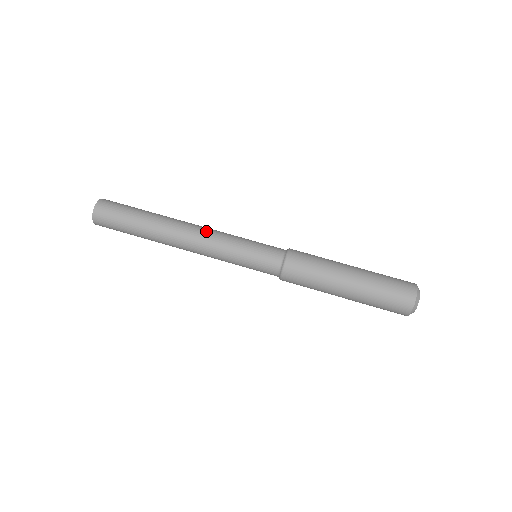
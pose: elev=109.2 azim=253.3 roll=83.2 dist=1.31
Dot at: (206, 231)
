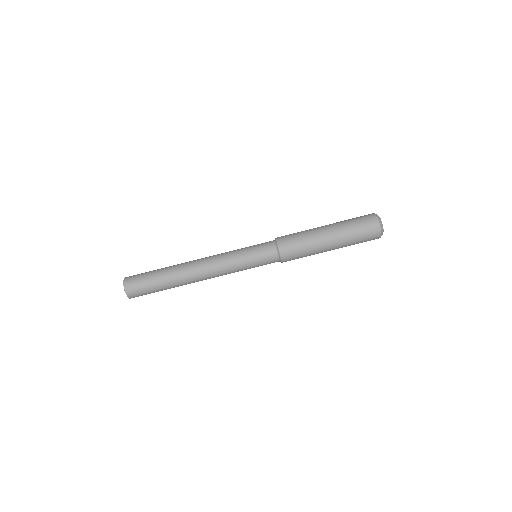
Dot at: (212, 261)
